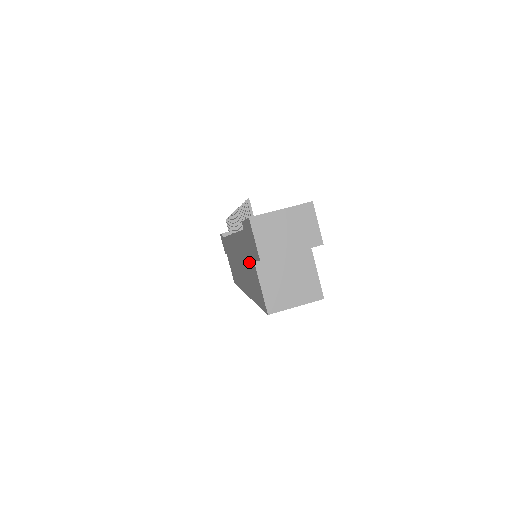
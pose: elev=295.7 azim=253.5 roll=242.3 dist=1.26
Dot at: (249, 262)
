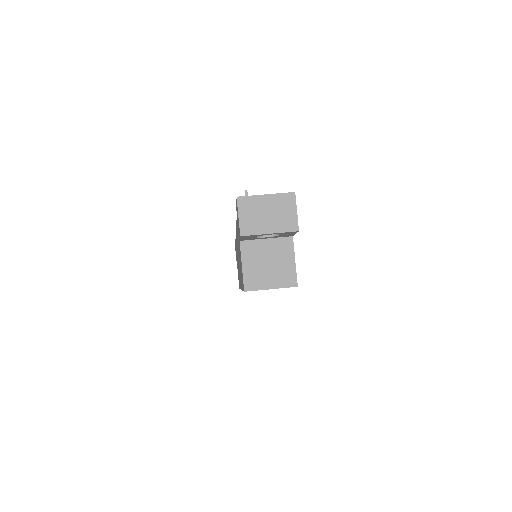
Dot at: (239, 247)
